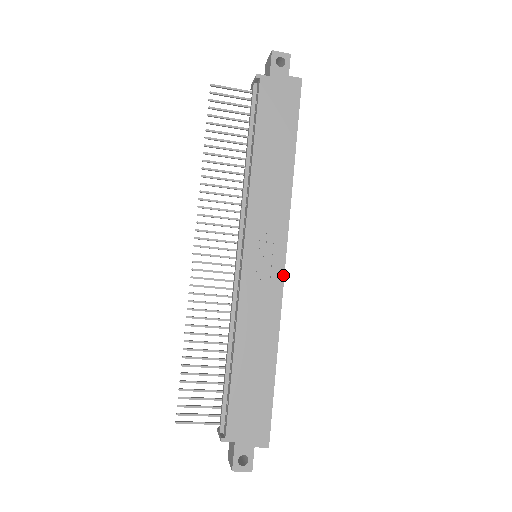
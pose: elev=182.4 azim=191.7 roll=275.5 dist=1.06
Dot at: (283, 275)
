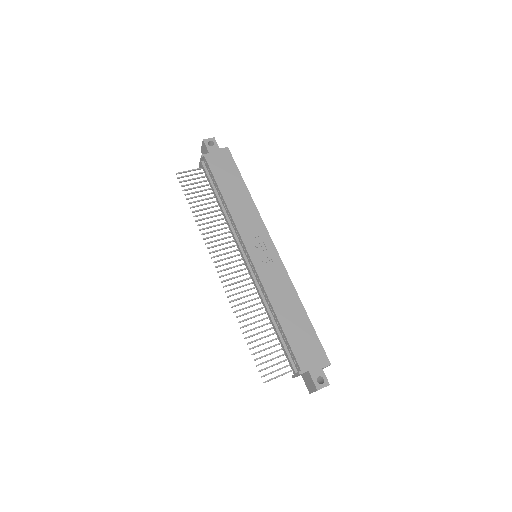
Dot at: (279, 257)
